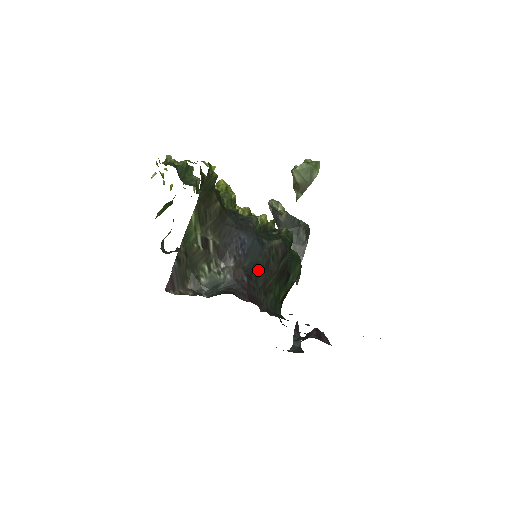
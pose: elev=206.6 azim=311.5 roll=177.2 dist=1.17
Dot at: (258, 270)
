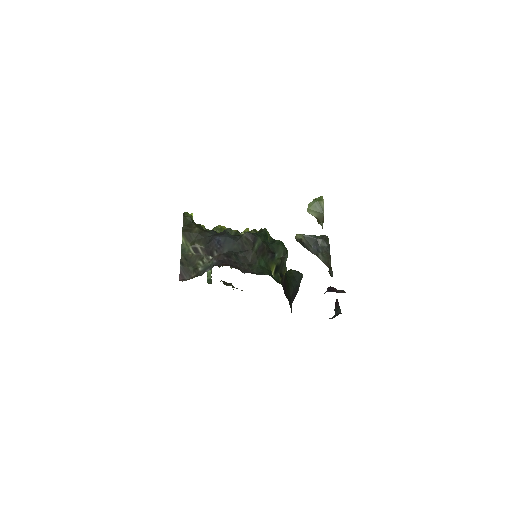
Dot at: (237, 253)
